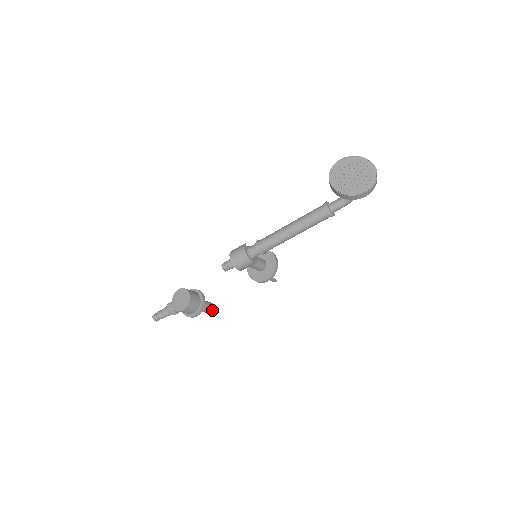
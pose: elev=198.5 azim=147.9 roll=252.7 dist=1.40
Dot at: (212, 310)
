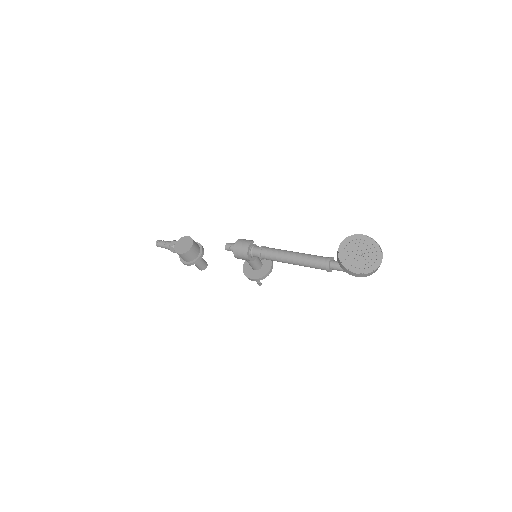
Dot at: (203, 269)
